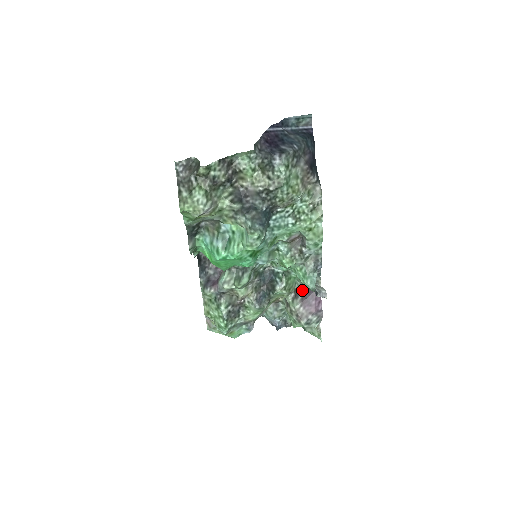
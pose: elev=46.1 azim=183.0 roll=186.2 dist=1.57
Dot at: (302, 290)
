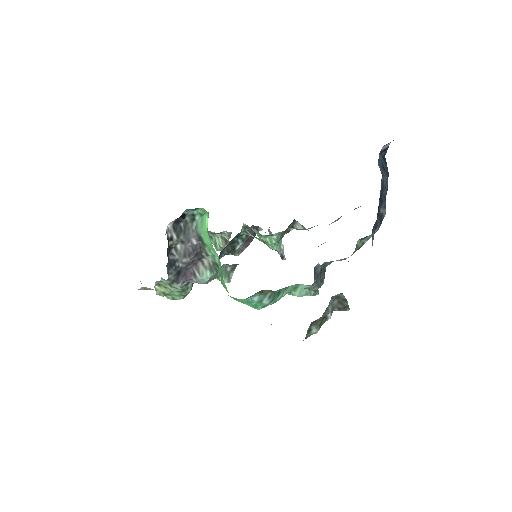
Dot at: occluded
